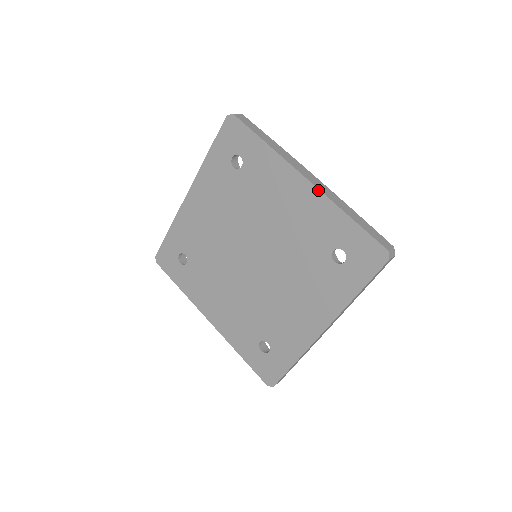
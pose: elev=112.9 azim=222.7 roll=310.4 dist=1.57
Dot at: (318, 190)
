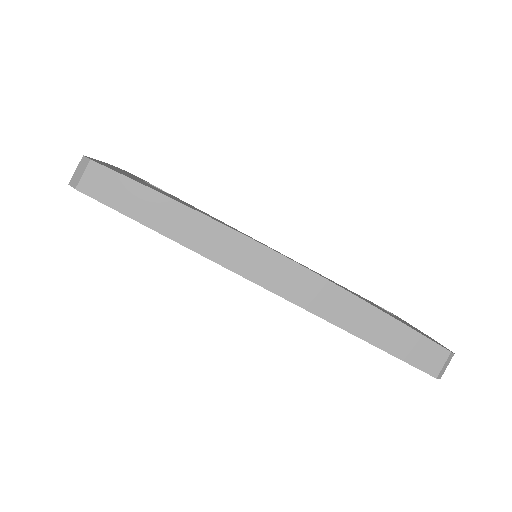
Dot at: occluded
